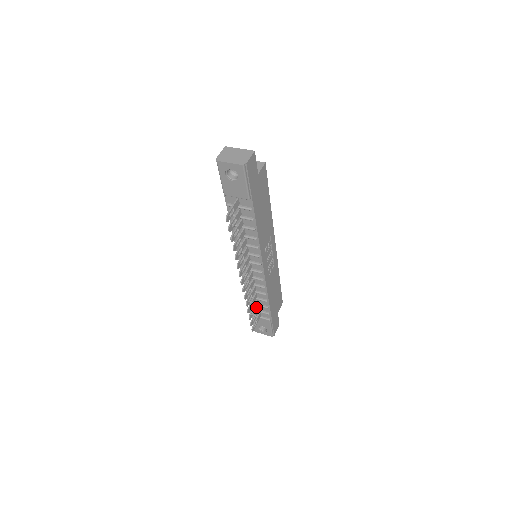
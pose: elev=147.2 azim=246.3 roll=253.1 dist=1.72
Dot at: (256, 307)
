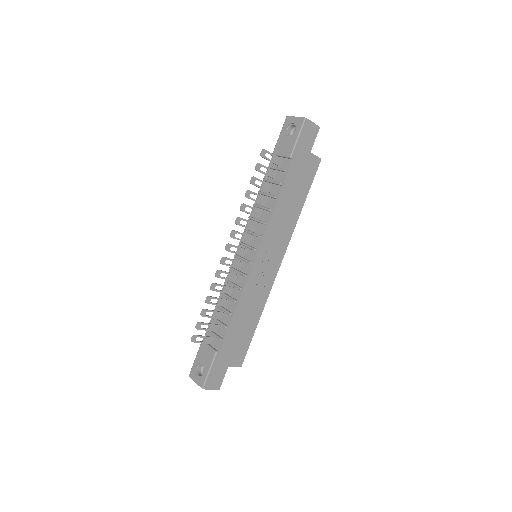
Dot at: (216, 318)
